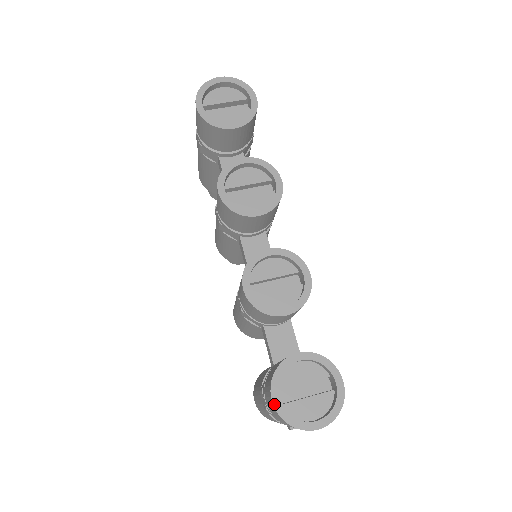
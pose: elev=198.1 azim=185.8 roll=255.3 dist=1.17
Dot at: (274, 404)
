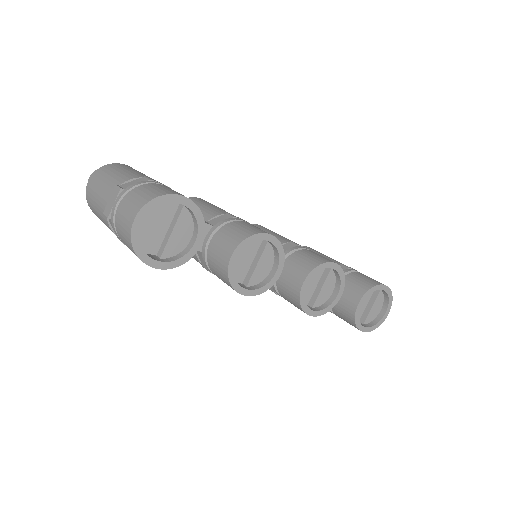
Dot at: occluded
